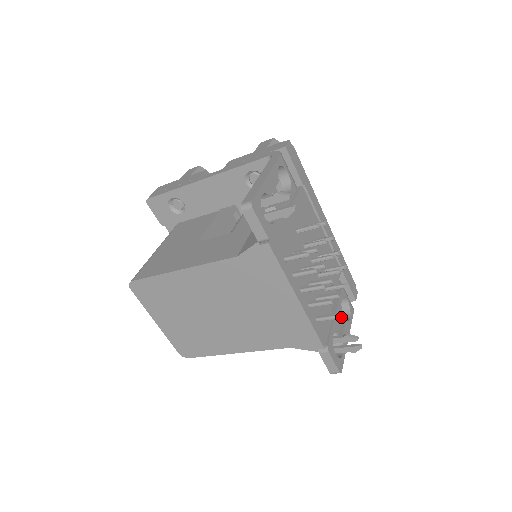
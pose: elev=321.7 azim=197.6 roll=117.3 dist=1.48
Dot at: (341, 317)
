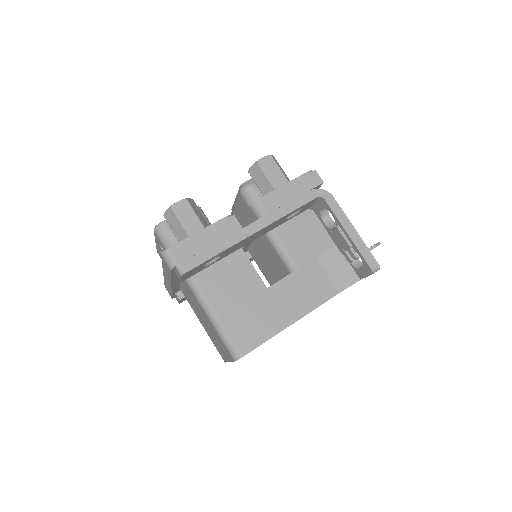
Dot at: occluded
